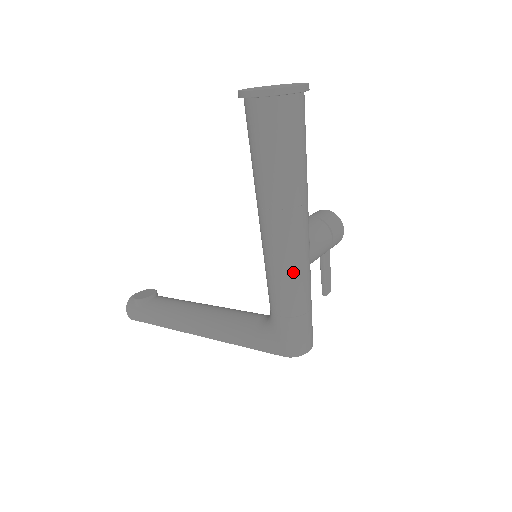
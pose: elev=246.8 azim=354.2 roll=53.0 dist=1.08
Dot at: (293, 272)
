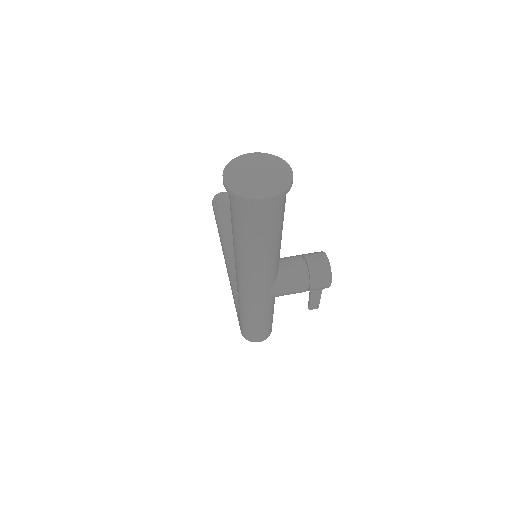
Dot at: (246, 300)
